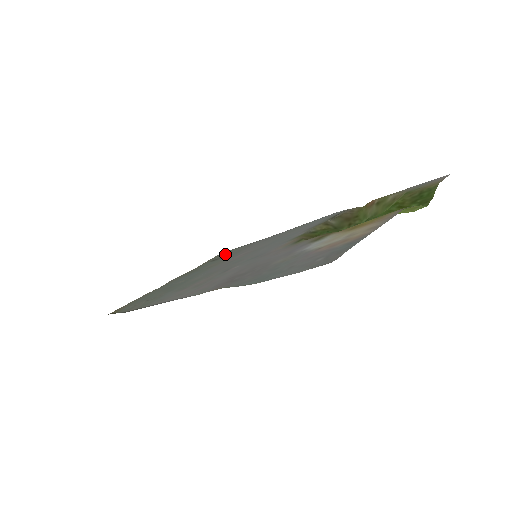
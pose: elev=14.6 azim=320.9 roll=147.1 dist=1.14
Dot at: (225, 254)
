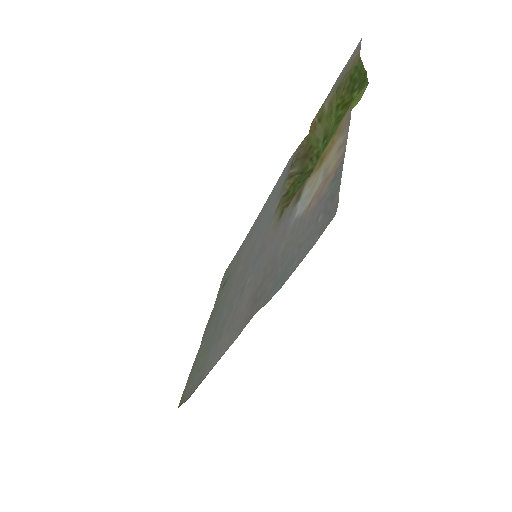
Dot at: (228, 273)
